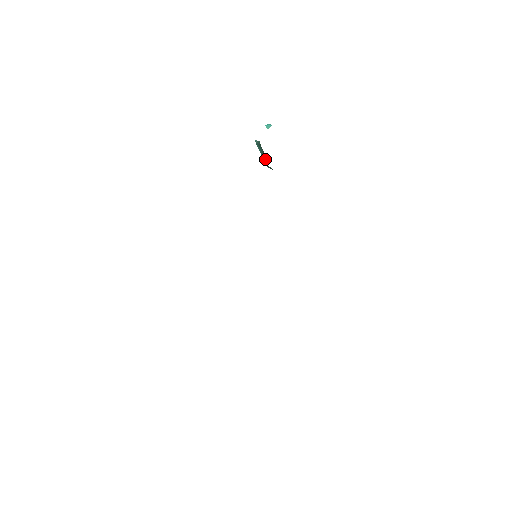
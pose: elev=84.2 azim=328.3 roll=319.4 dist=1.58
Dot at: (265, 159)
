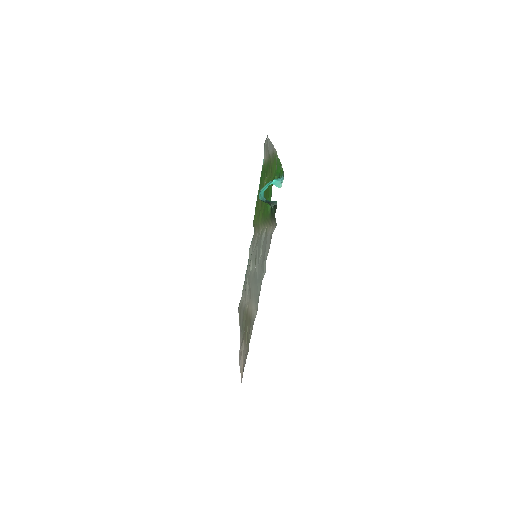
Dot at: (269, 203)
